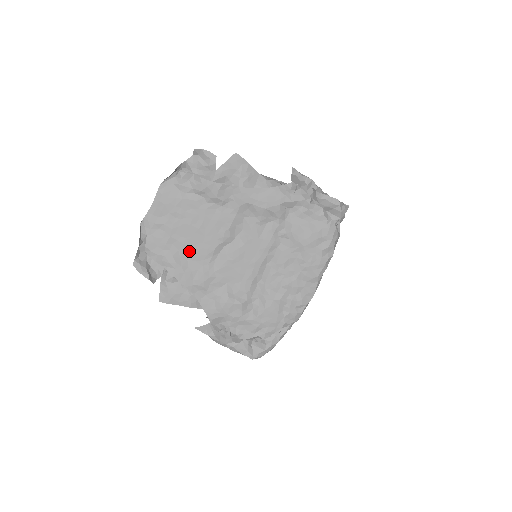
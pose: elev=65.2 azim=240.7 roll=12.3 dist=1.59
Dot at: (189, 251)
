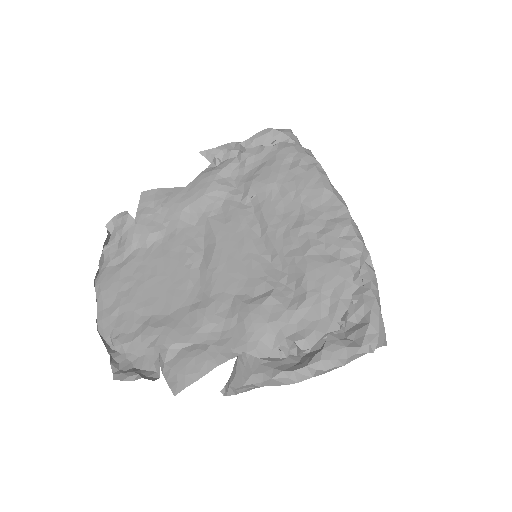
Dot at: (164, 305)
